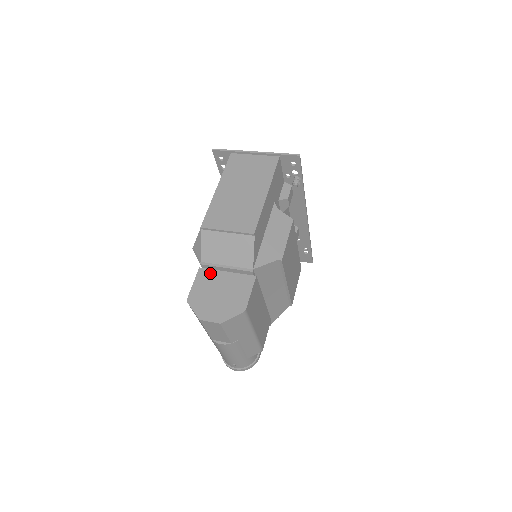
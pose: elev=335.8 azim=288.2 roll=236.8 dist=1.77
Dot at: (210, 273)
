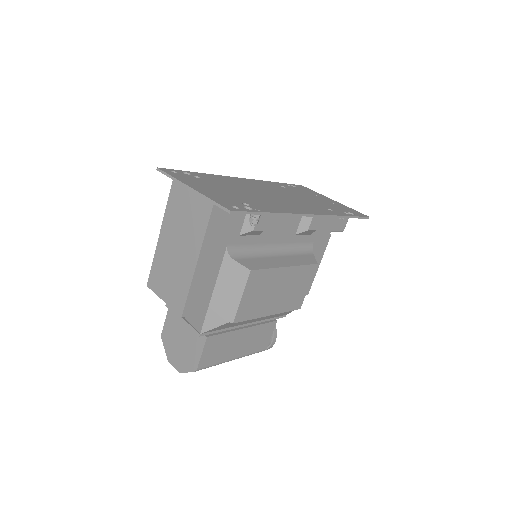
Dot at: occluded
